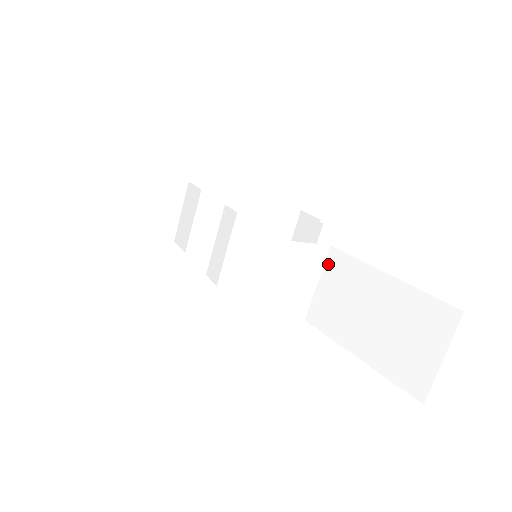
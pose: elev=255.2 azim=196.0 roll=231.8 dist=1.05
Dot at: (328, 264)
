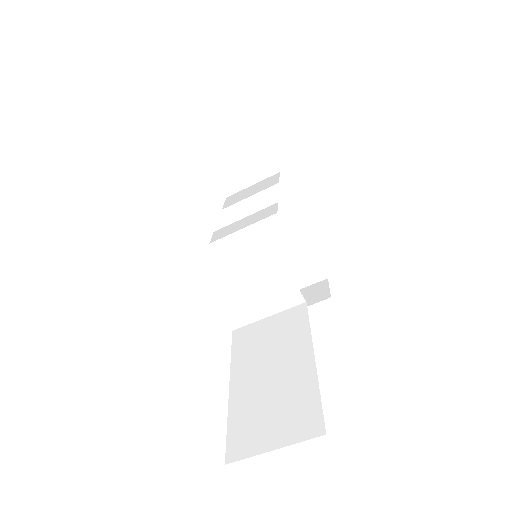
Dot at: (290, 312)
